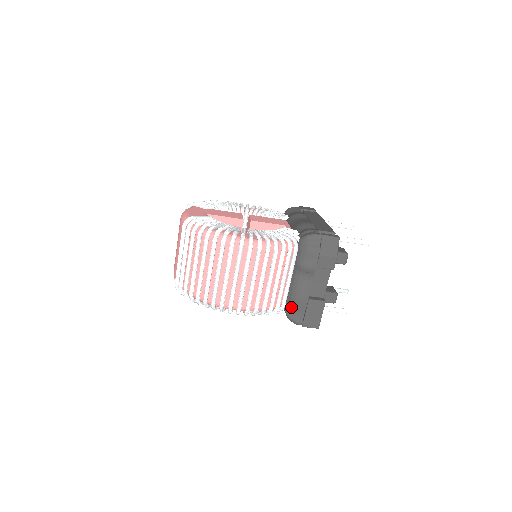
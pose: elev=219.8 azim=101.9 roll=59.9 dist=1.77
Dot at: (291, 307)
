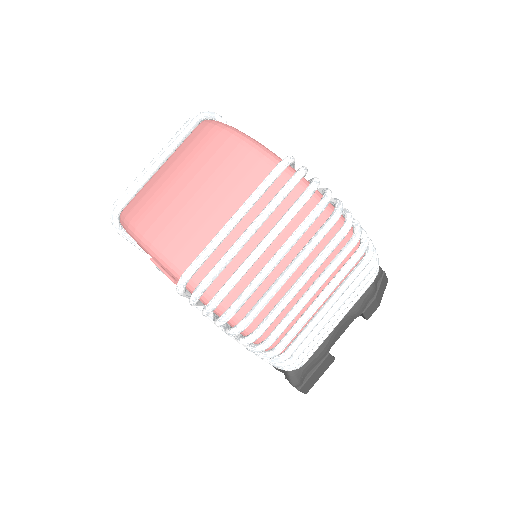
Dot at: occluded
